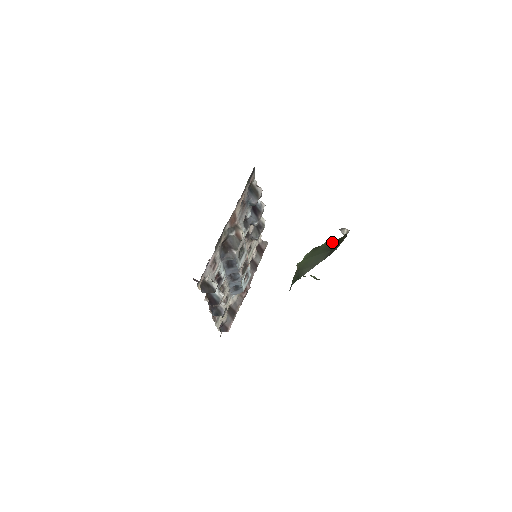
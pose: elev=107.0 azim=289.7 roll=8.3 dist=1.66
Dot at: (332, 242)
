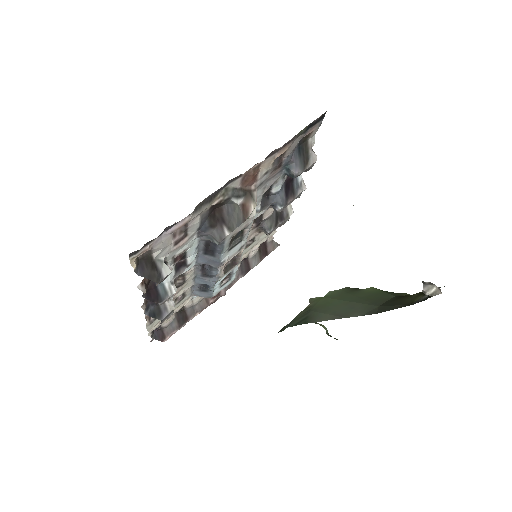
Dot at: (385, 293)
